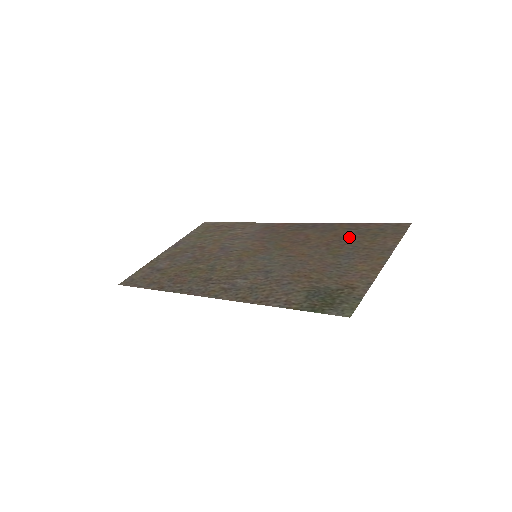
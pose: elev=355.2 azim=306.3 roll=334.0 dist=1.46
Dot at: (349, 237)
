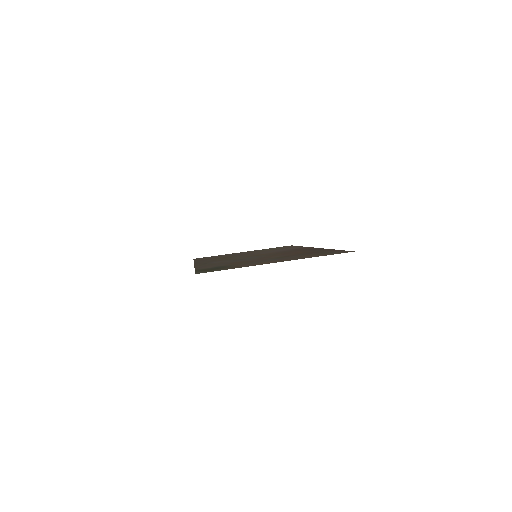
Dot at: (309, 253)
